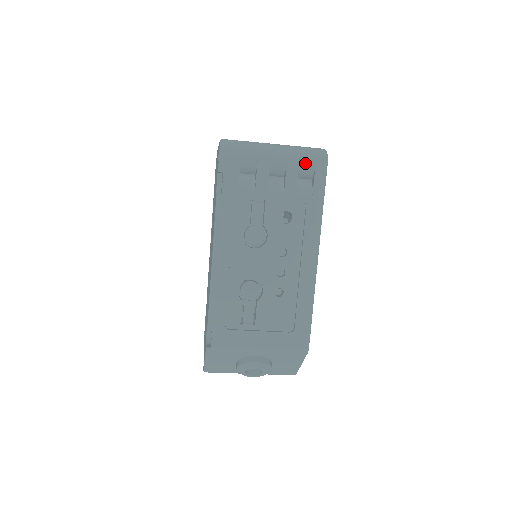
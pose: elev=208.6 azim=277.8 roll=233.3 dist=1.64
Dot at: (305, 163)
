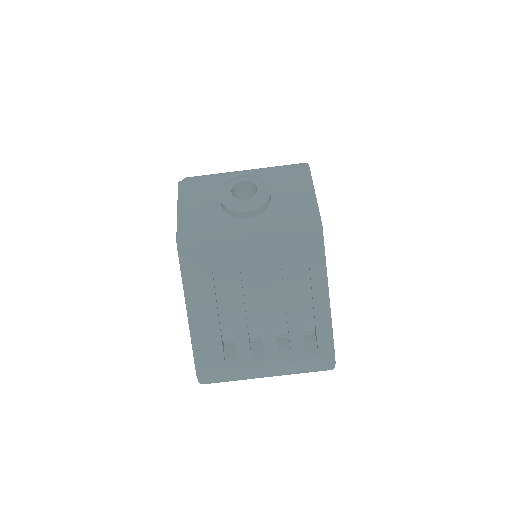
Dot at: occluded
